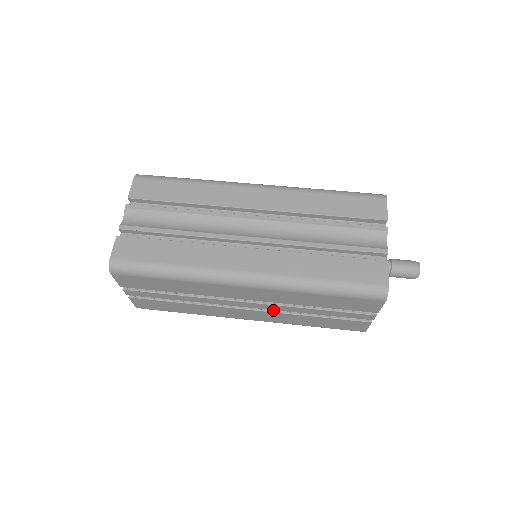
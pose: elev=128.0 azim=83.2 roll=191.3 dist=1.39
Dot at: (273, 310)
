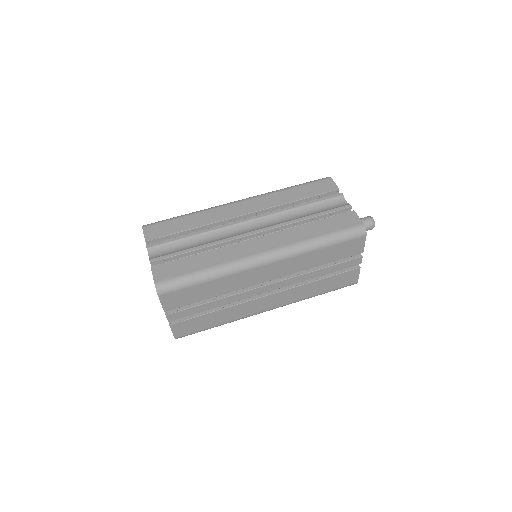
Dot at: (287, 288)
